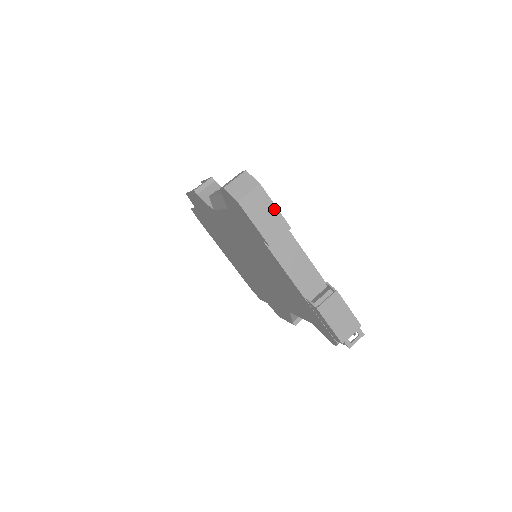
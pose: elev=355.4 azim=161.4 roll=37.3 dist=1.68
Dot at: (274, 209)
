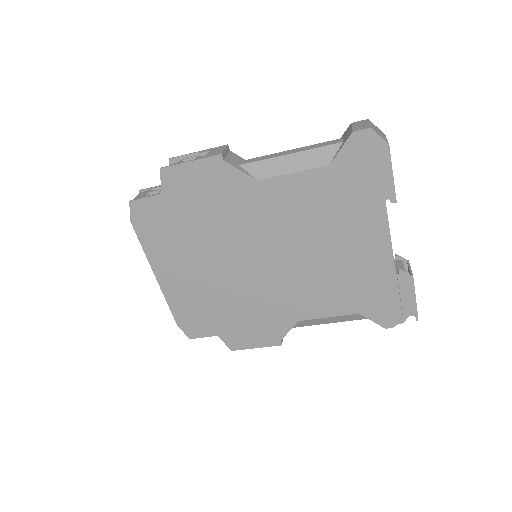
Dot at: occluded
